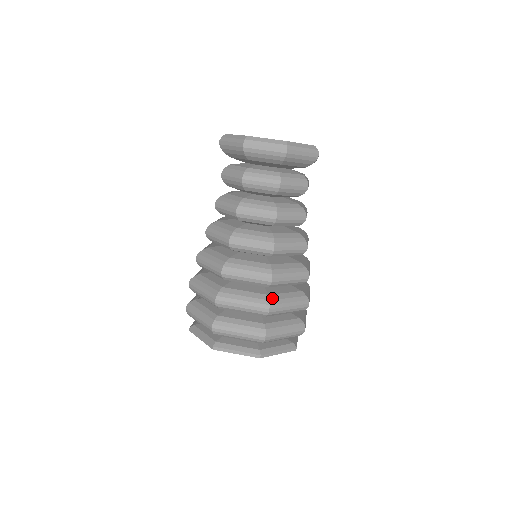
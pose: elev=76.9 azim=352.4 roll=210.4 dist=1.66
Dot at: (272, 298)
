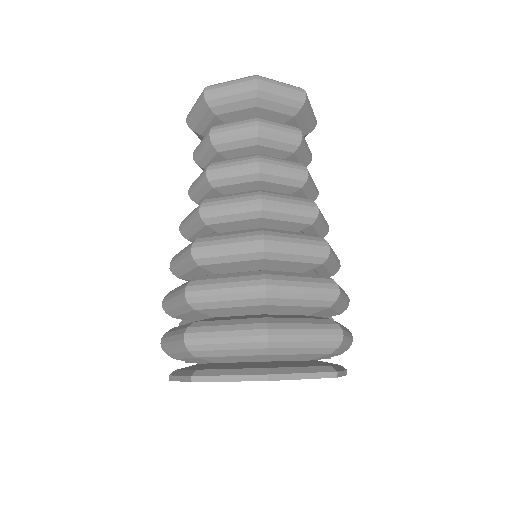
Dot at: (331, 278)
